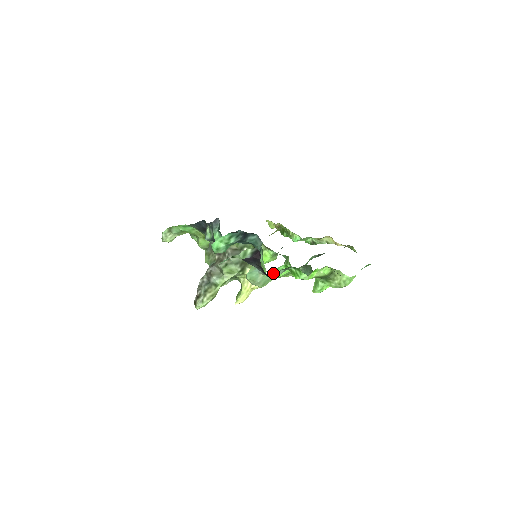
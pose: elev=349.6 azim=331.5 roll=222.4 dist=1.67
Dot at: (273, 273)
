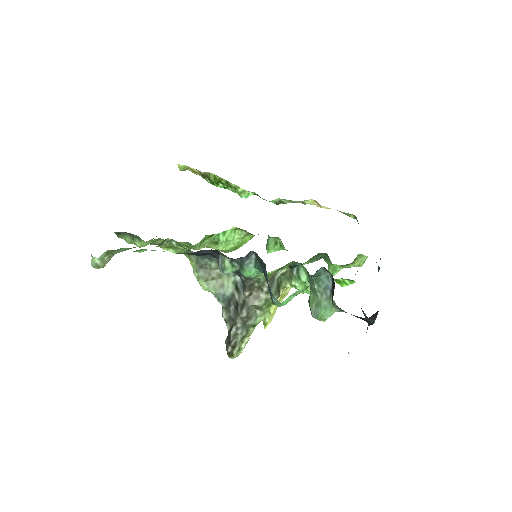
Dot at: occluded
